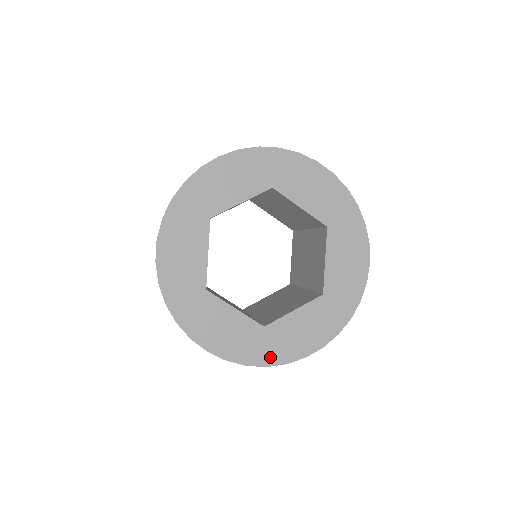
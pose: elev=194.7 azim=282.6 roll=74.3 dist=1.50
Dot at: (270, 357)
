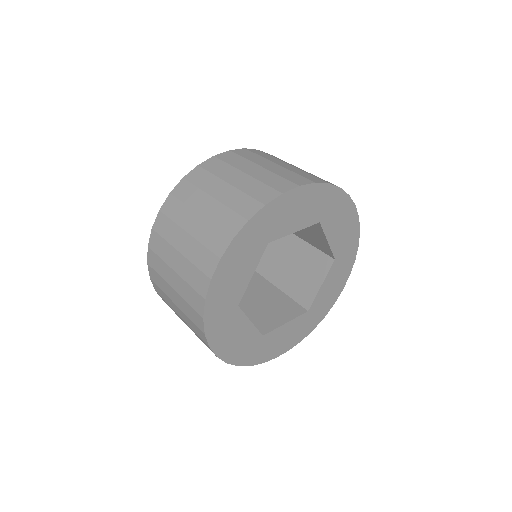
Dot at: (256, 359)
